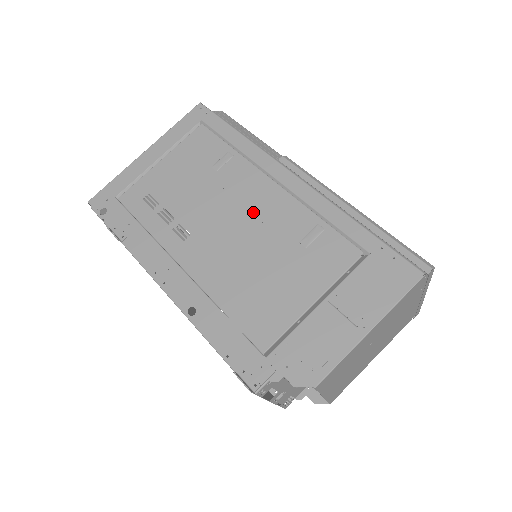
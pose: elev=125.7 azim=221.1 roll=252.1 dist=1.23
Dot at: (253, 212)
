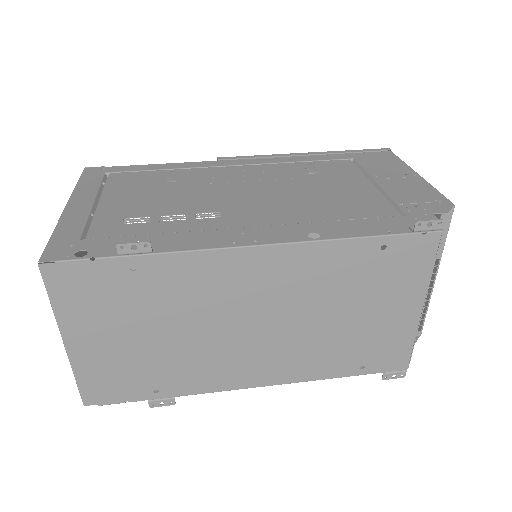
Dot at: (249, 180)
